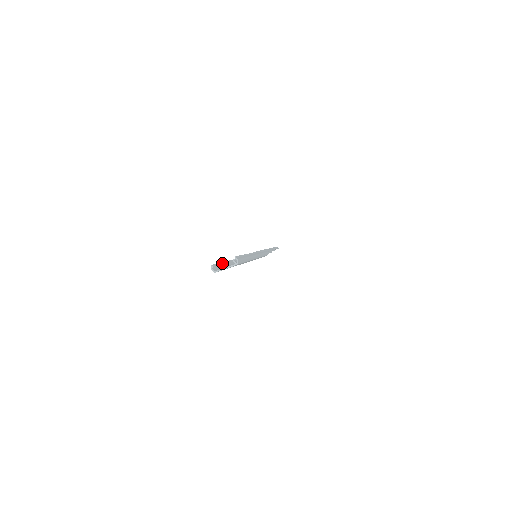
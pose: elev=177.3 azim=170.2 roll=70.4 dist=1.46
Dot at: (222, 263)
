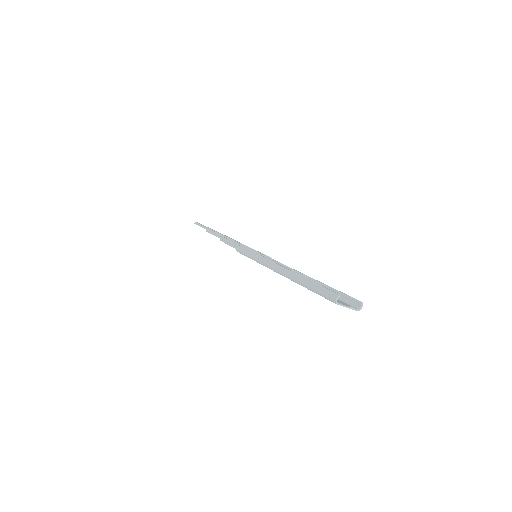
Dot at: (313, 282)
